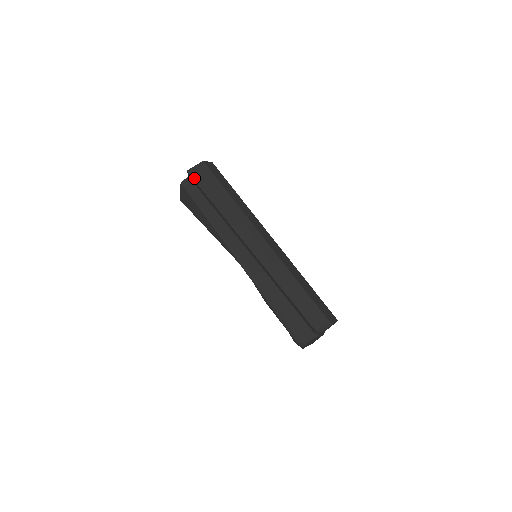
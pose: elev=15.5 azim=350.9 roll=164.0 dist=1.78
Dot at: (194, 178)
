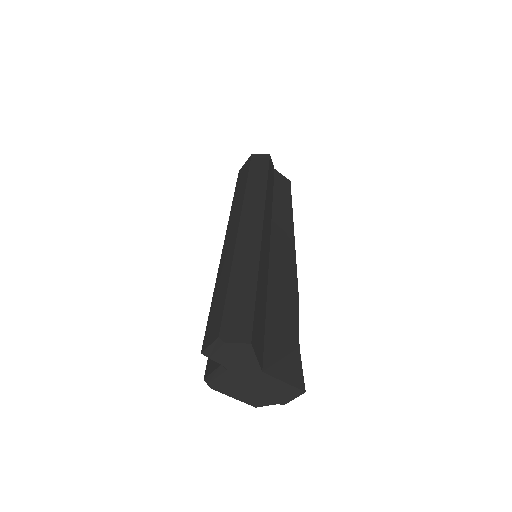
Dot at: (238, 176)
